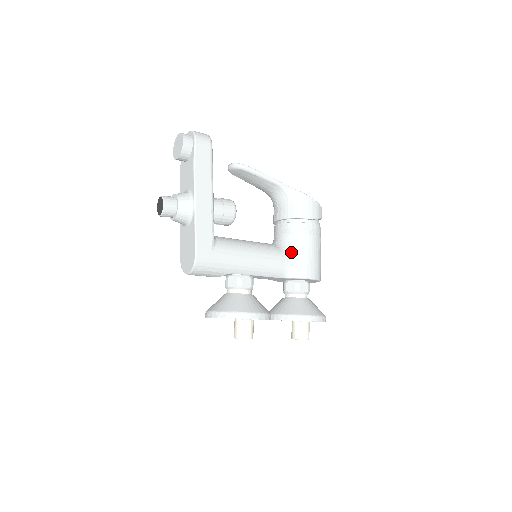
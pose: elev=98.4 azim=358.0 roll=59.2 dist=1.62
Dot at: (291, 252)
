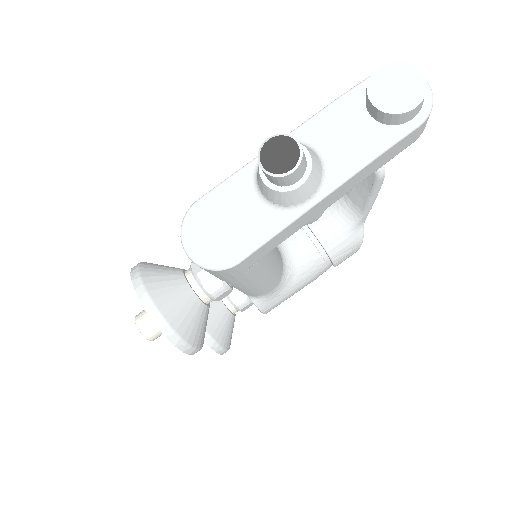
Dot at: (285, 282)
